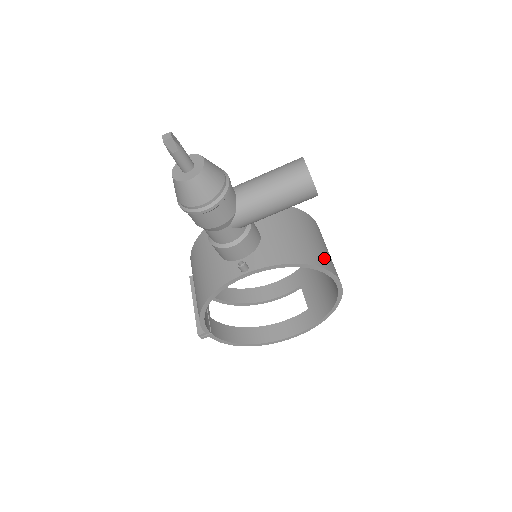
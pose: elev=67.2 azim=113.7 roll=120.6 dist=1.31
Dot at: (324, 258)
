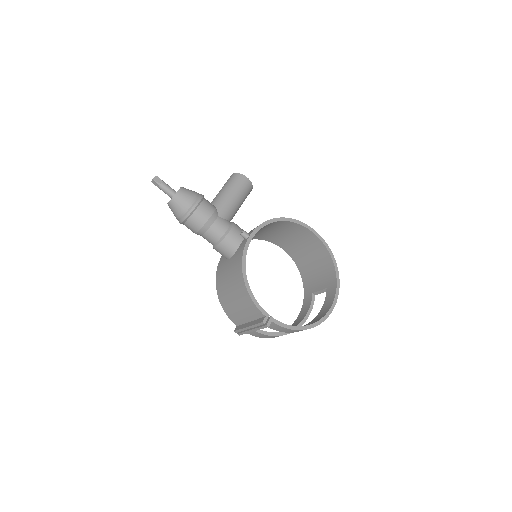
Dot at: occluded
